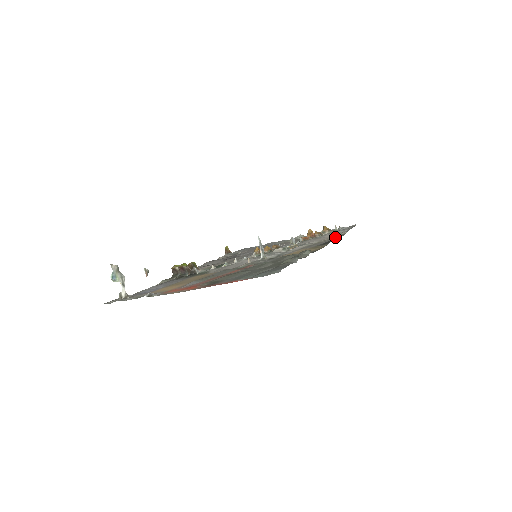
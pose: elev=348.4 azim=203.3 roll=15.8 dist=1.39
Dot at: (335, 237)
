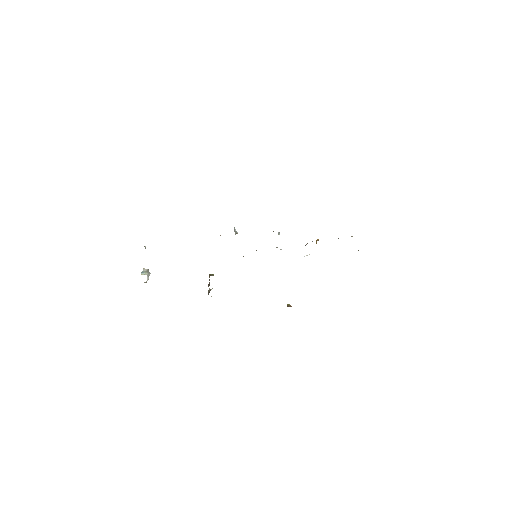
Dot at: occluded
